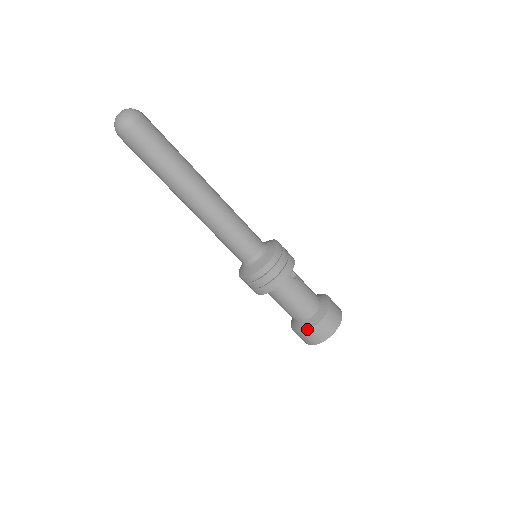
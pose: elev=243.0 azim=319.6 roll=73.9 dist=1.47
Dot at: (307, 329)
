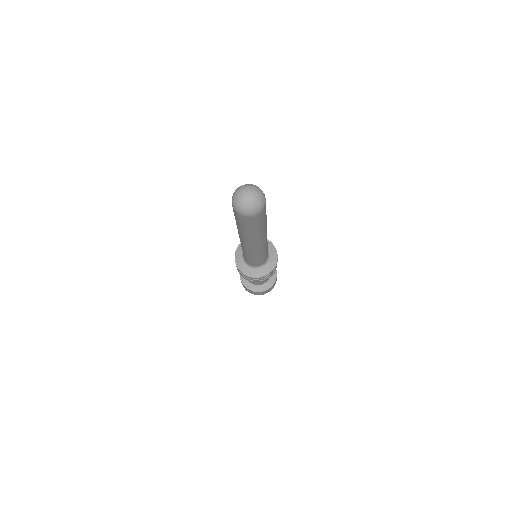
Dot at: (257, 291)
